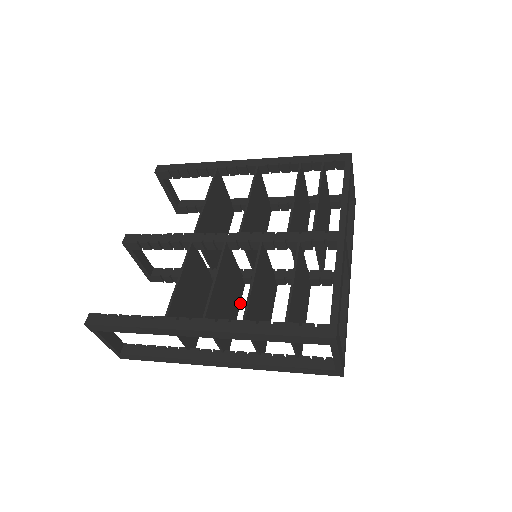
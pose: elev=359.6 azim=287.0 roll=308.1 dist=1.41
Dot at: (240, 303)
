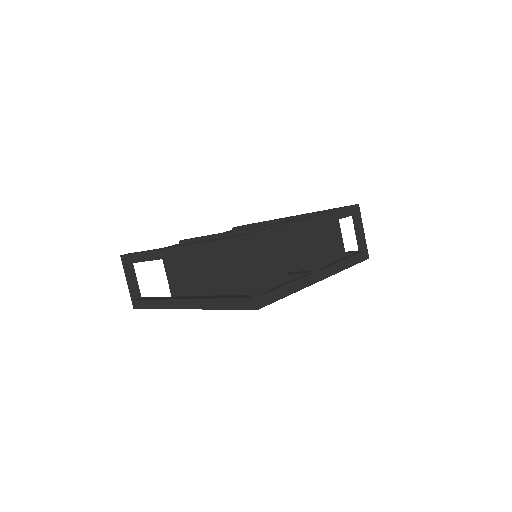
Dot at: occluded
